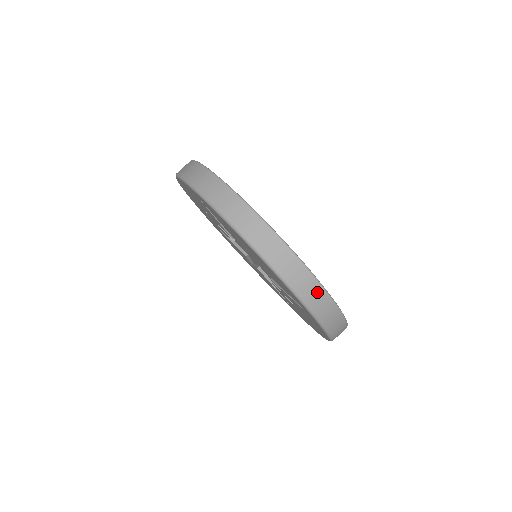
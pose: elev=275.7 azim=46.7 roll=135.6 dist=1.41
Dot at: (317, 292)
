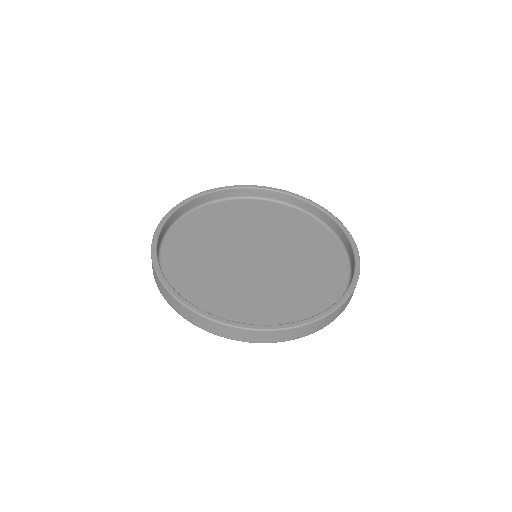
Dot at: (283, 334)
